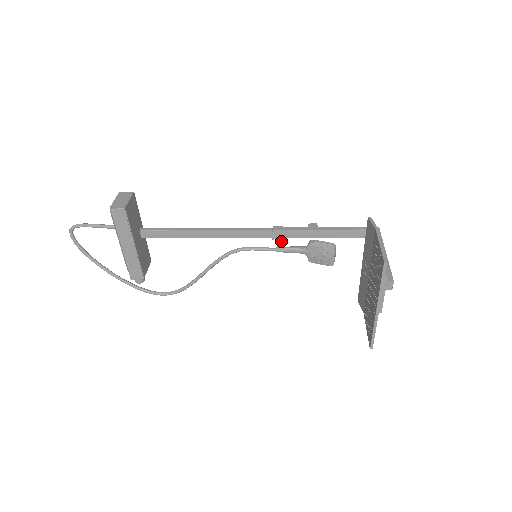
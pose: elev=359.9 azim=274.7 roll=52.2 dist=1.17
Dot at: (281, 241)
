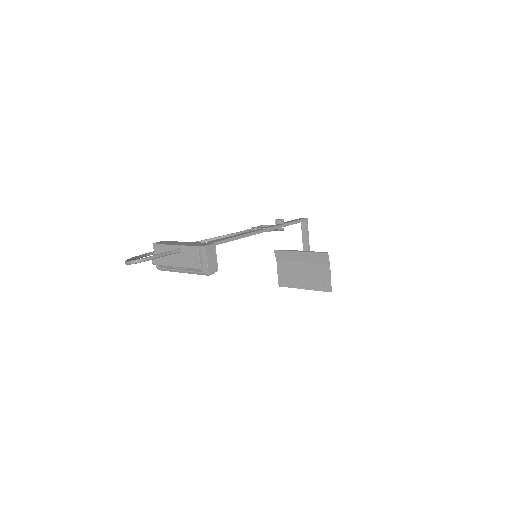
Dot at: occluded
